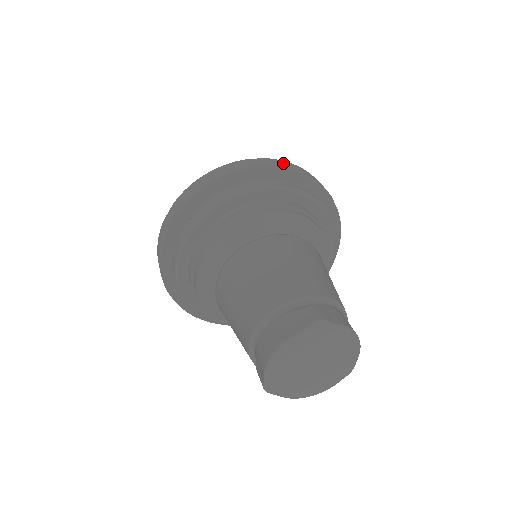
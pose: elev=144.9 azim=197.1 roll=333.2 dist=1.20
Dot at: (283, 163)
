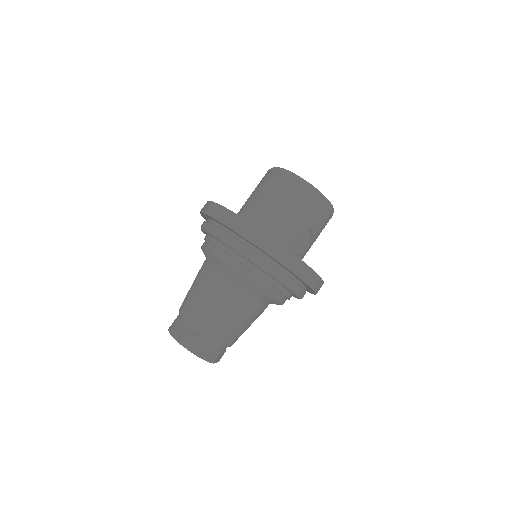
Dot at: (267, 243)
